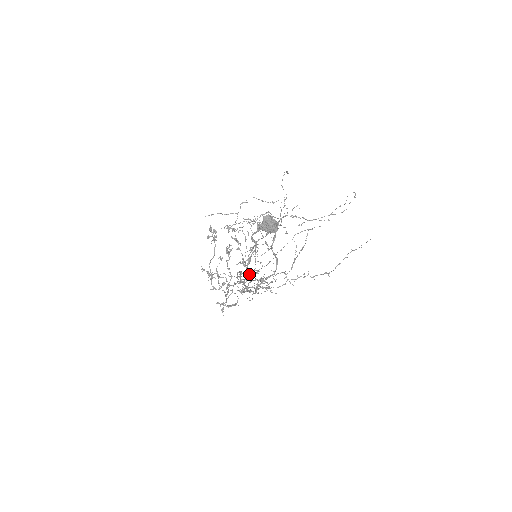
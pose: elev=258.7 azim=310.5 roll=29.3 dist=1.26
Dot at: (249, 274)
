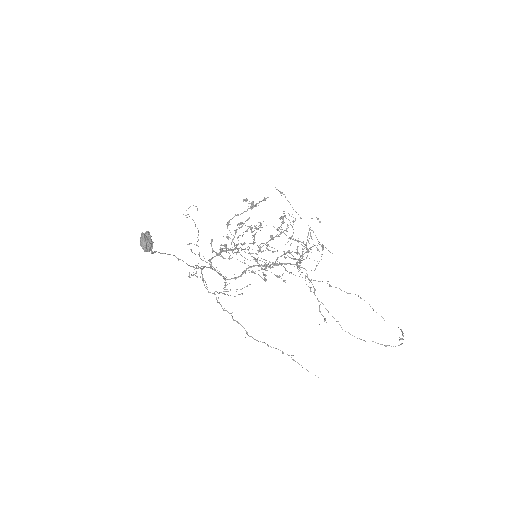
Dot at: occluded
